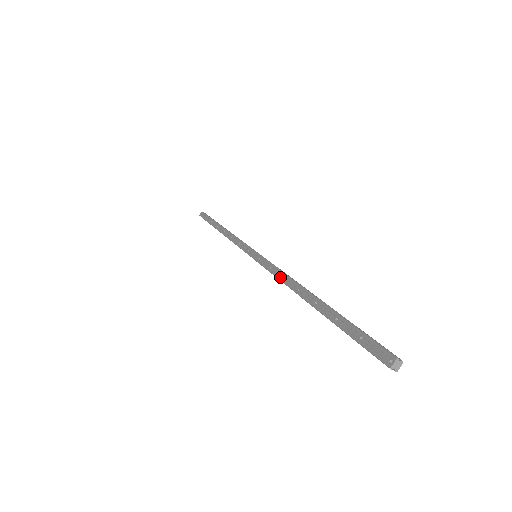
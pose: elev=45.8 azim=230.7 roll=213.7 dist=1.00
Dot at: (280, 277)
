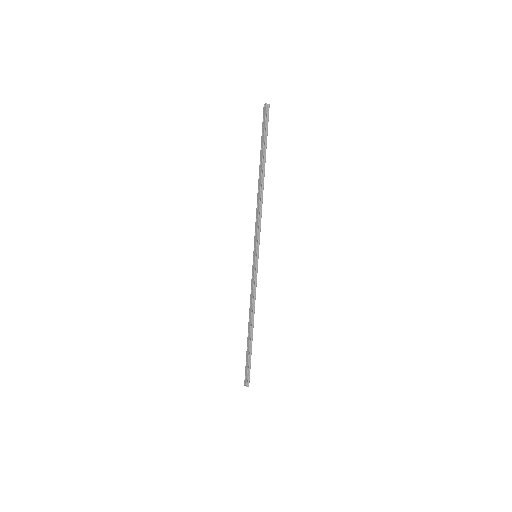
Dot at: (251, 298)
